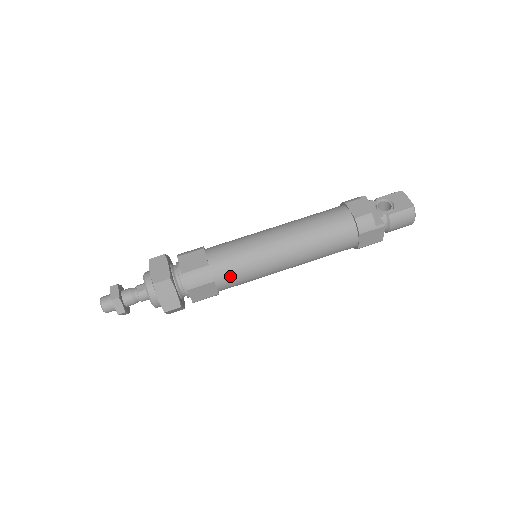
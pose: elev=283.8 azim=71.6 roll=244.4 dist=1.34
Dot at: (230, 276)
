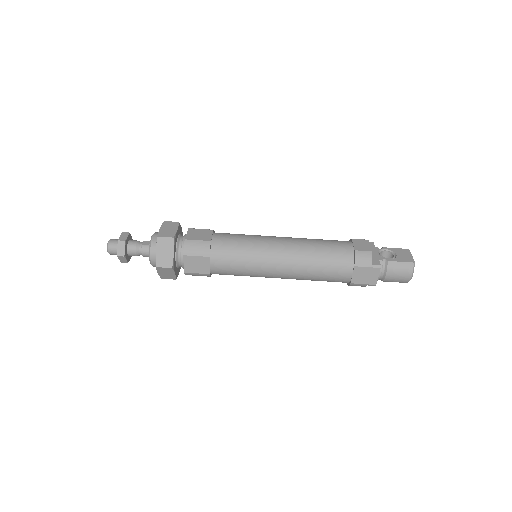
Dot at: (225, 259)
